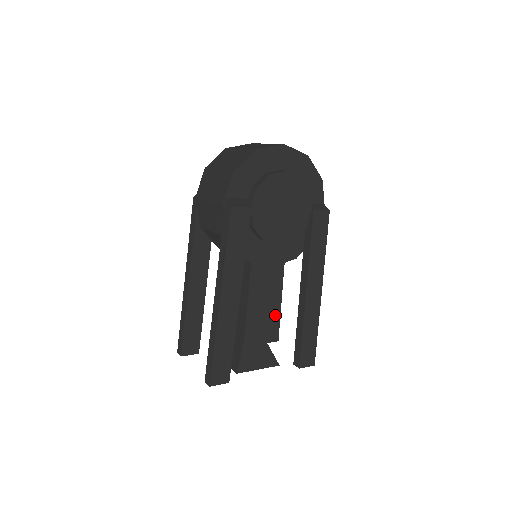
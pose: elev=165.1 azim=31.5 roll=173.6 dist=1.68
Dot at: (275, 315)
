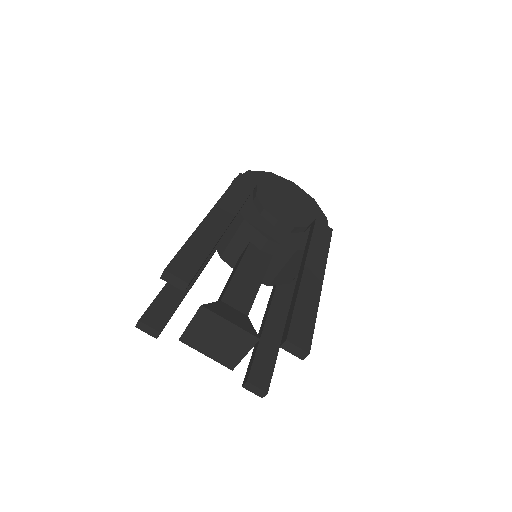
Dot at: (269, 358)
